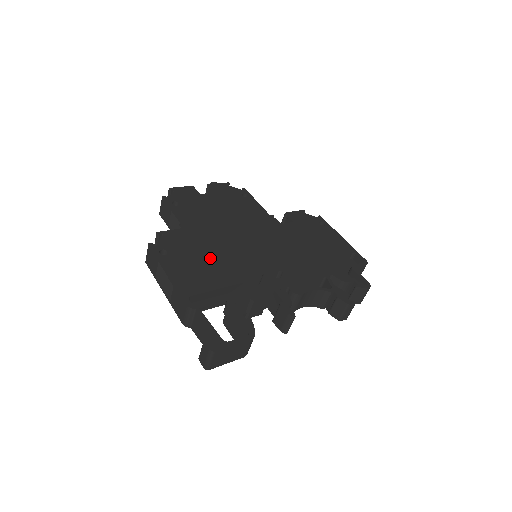
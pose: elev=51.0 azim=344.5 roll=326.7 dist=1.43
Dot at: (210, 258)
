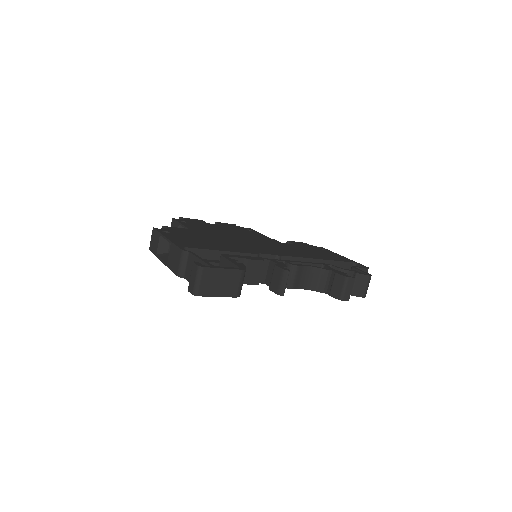
Dot at: (209, 240)
